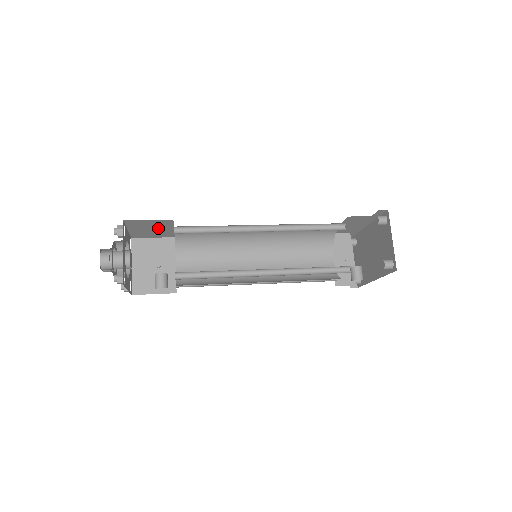
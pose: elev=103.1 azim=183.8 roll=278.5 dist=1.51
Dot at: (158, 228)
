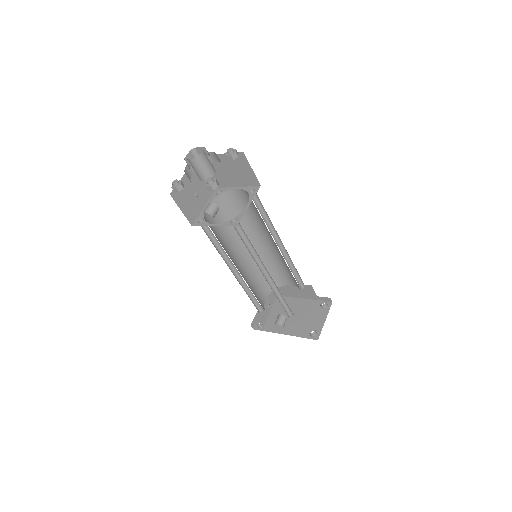
Dot at: (234, 175)
